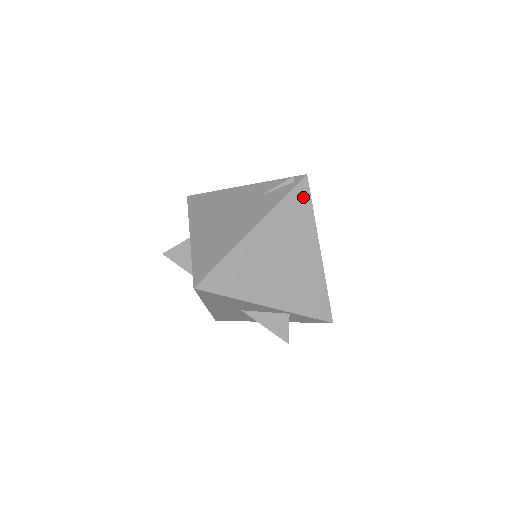
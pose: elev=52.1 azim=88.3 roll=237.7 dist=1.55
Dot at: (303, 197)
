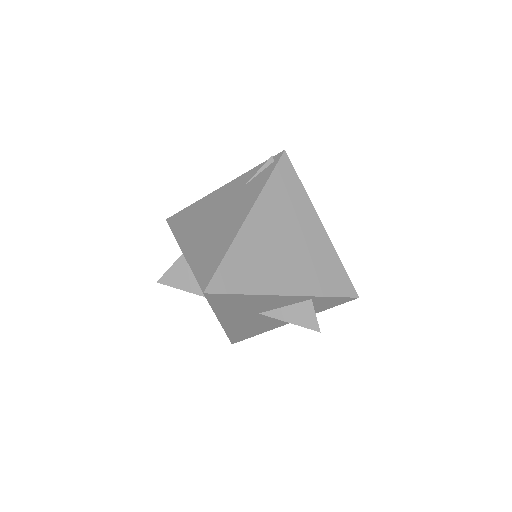
Dot at: (288, 173)
